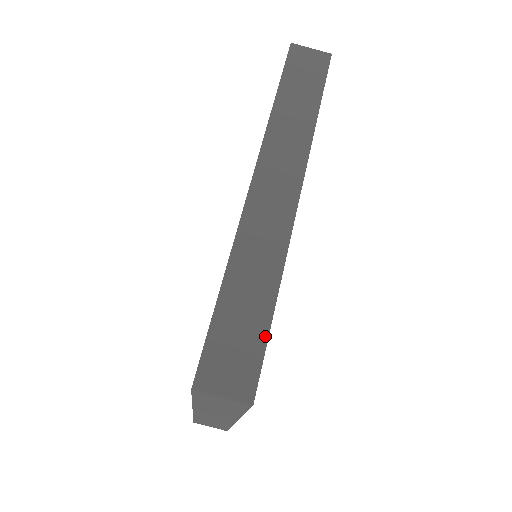
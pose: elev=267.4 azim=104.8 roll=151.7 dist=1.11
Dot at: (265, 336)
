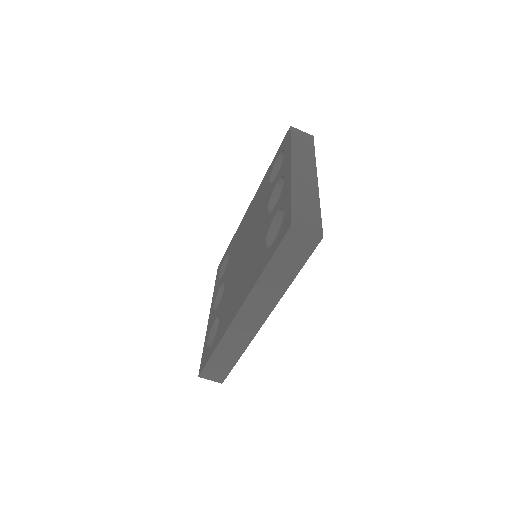
Dot at: (231, 368)
